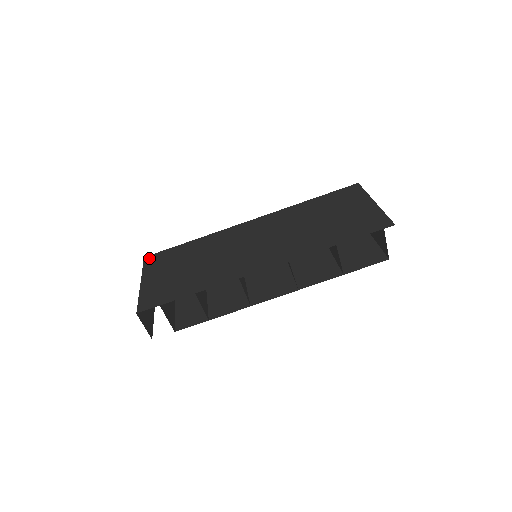
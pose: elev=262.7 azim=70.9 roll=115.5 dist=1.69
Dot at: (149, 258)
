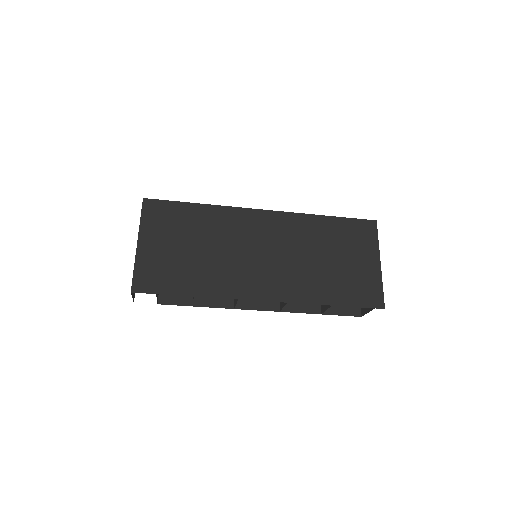
Dot at: (149, 204)
